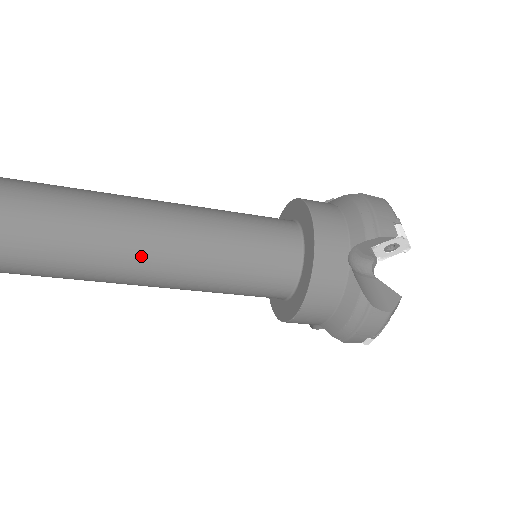
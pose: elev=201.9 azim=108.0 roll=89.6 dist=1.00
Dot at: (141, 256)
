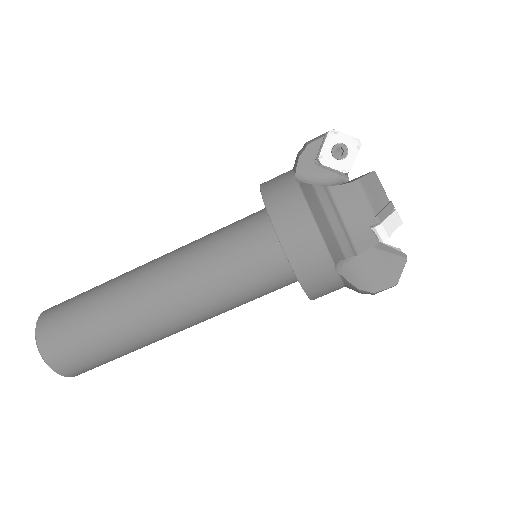
Dot at: (140, 288)
